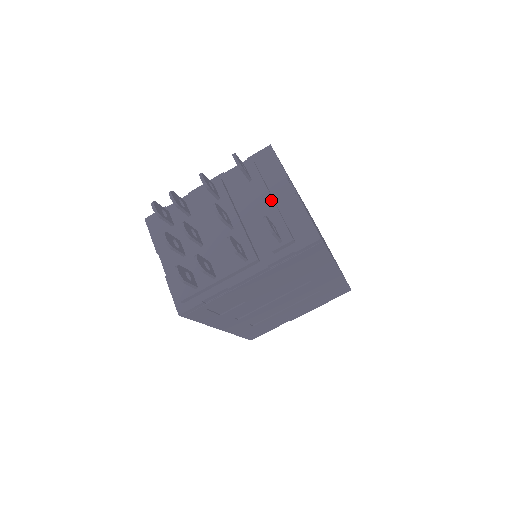
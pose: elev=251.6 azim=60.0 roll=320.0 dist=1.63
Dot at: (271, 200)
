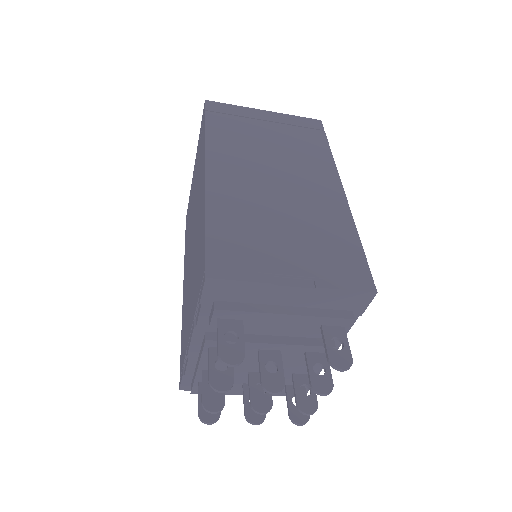
Dot at: (289, 317)
